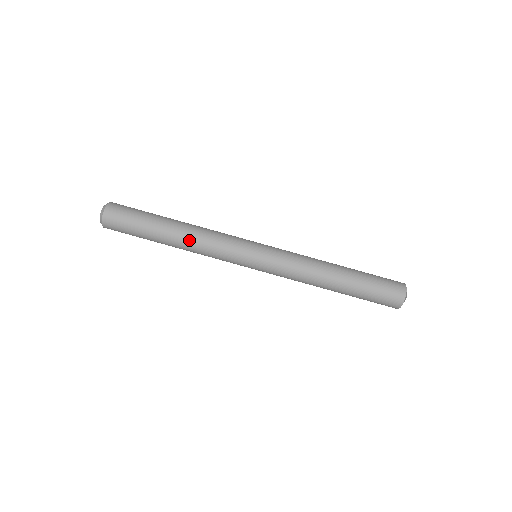
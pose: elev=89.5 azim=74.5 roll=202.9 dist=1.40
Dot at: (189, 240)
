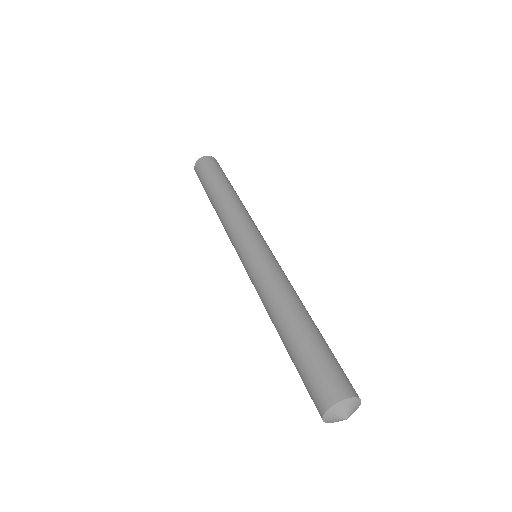
Dot at: (227, 202)
